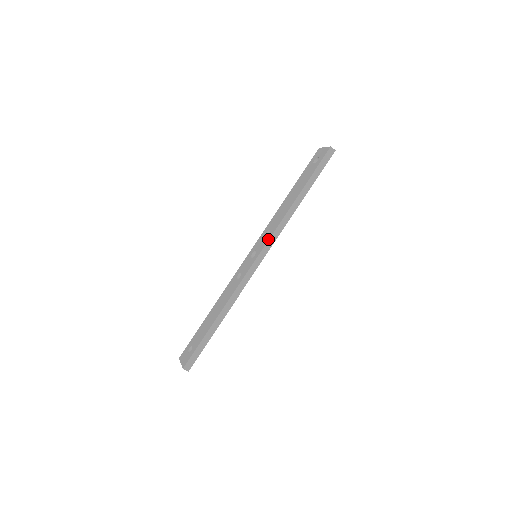
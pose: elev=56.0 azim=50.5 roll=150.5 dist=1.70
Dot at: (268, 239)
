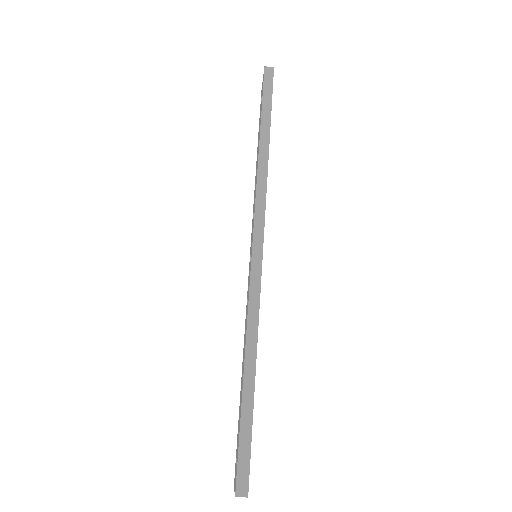
Dot at: occluded
